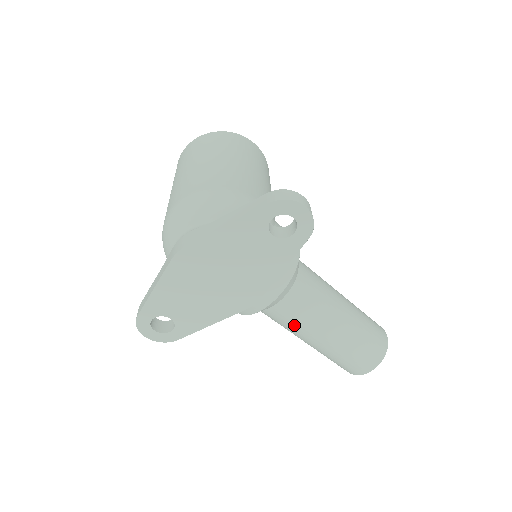
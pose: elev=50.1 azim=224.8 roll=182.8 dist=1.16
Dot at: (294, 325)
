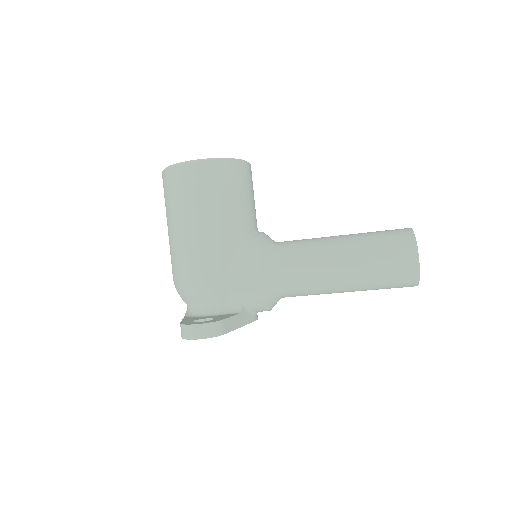
Dot at: occluded
